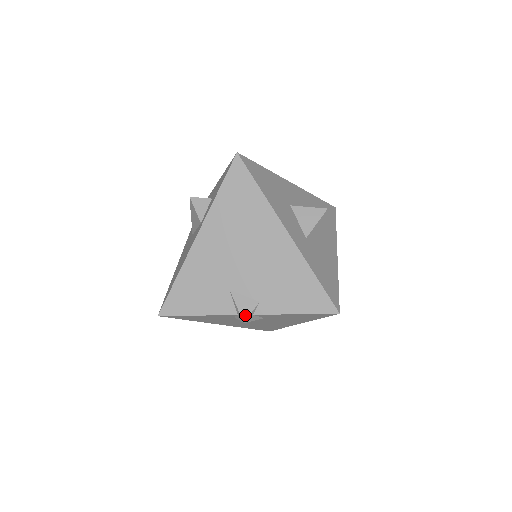
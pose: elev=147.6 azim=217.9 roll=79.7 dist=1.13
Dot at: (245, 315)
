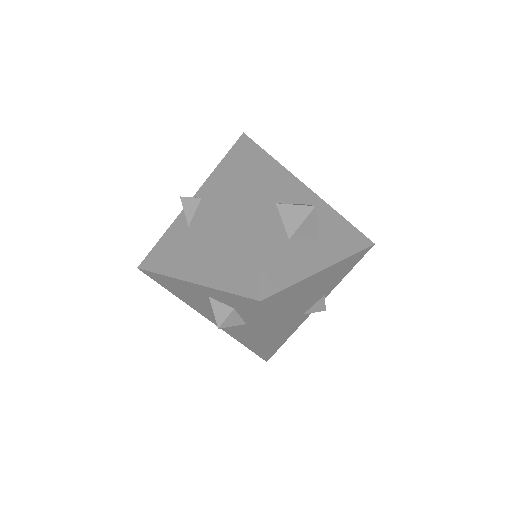
Dot at: (323, 308)
